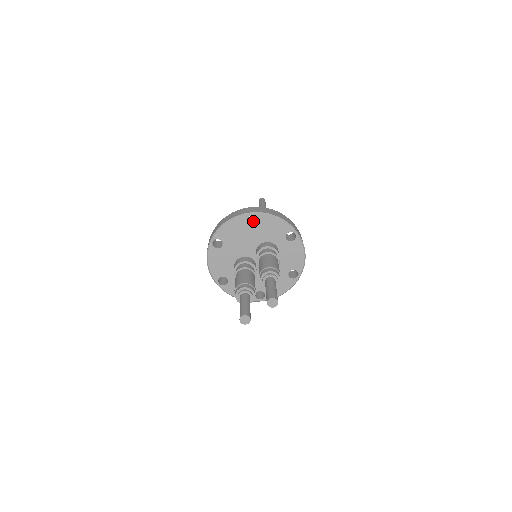
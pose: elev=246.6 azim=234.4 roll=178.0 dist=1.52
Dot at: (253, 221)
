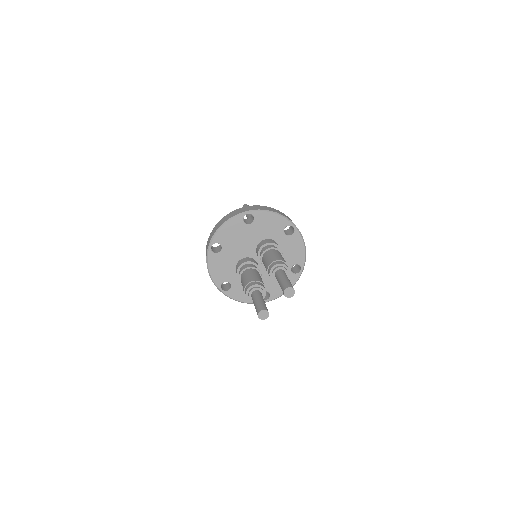
Dot at: (249, 220)
